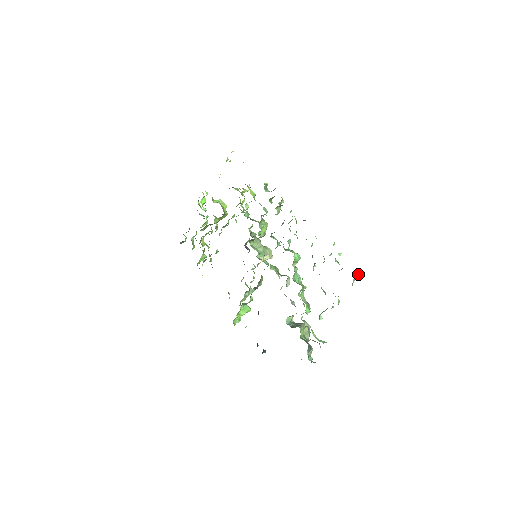
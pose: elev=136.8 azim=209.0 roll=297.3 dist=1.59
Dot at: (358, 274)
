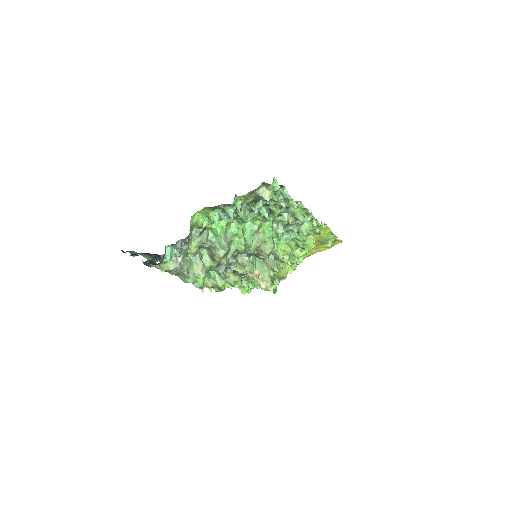
Dot at: (274, 183)
